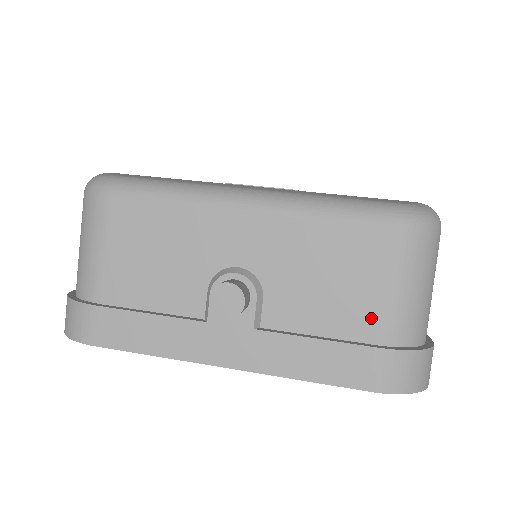
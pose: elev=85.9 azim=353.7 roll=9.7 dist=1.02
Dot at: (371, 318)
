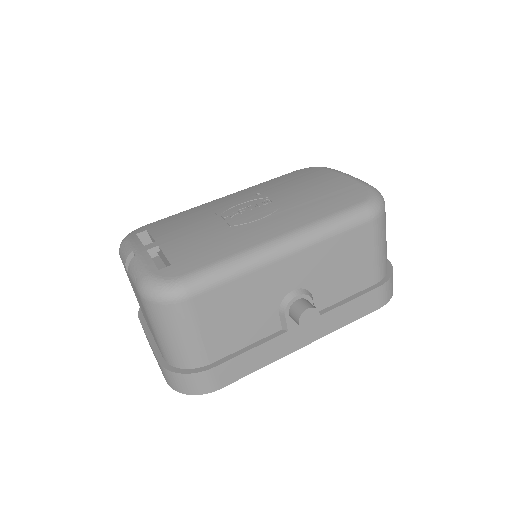
Dot at: (370, 273)
